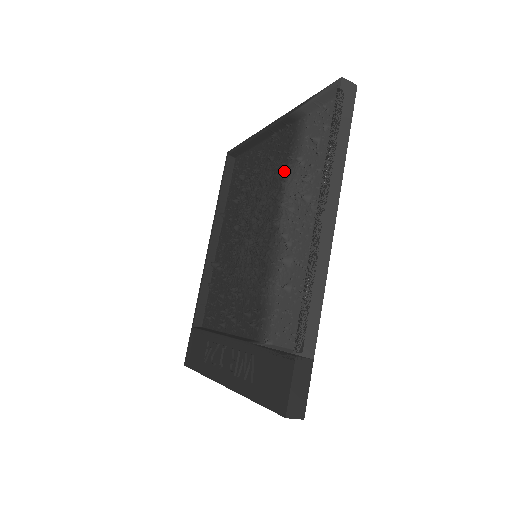
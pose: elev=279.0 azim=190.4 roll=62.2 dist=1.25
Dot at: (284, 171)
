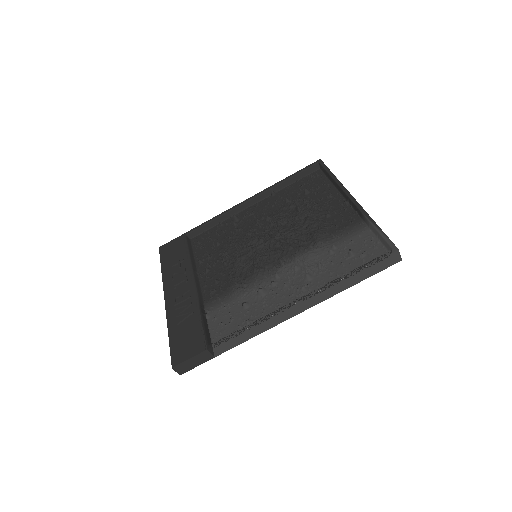
Dot at: (321, 239)
